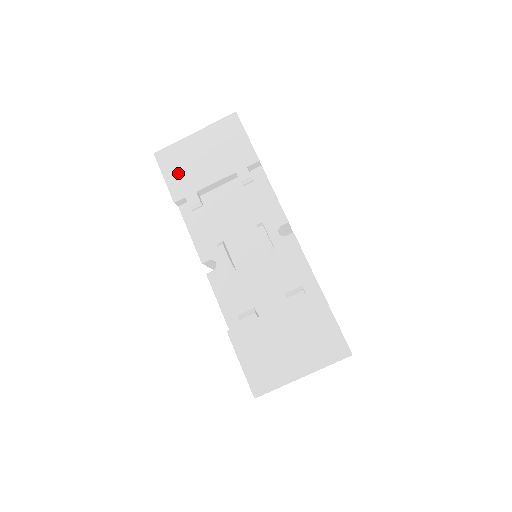
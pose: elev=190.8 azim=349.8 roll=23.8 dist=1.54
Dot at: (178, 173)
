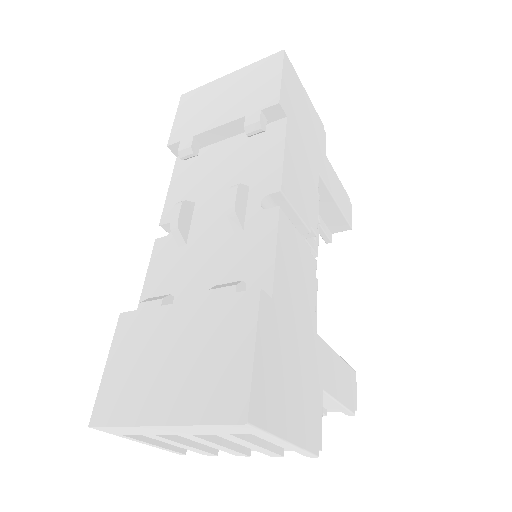
Dot at: (189, 115)
